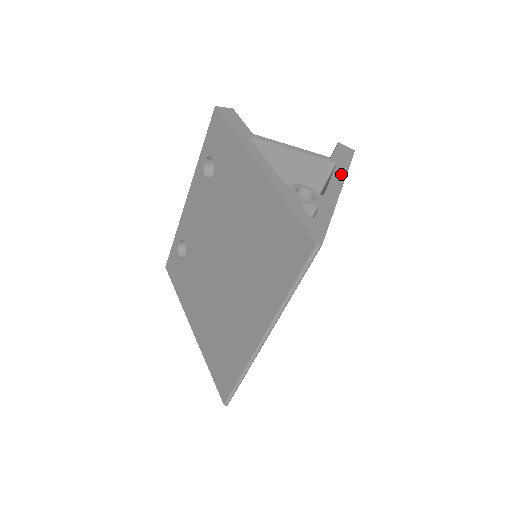
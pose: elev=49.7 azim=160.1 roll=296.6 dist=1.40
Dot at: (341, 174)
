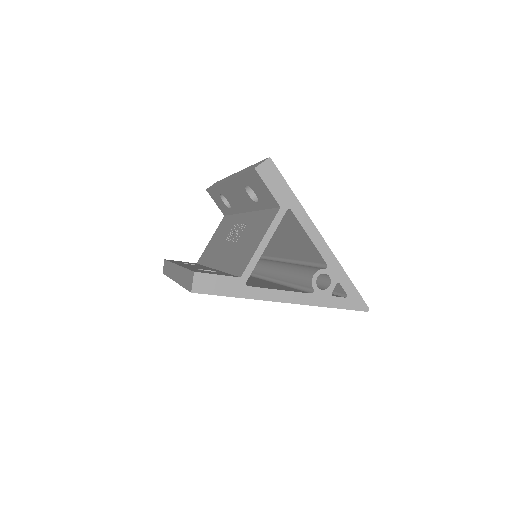
Dot at: (305, 218)
